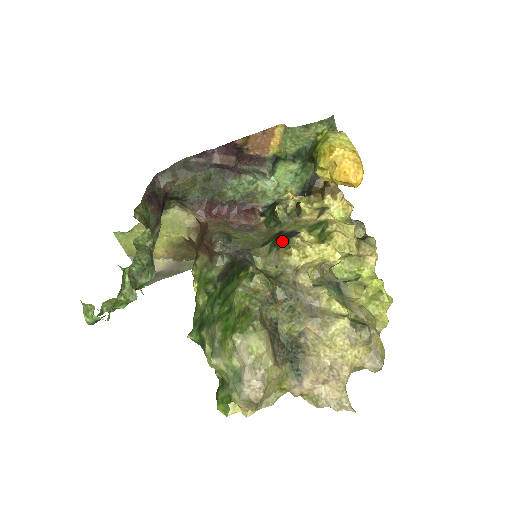
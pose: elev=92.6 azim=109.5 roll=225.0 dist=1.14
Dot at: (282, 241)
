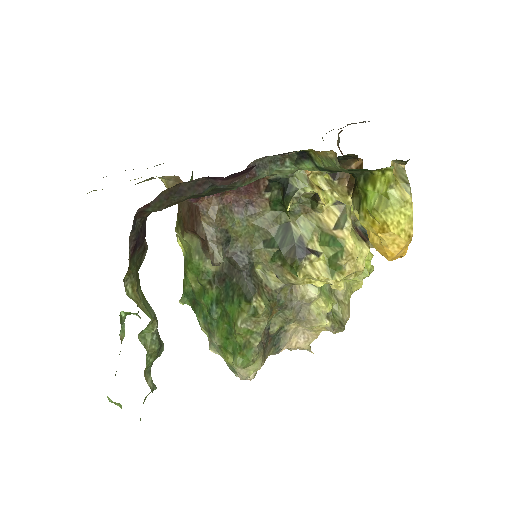
Dot at: (289, 260)
